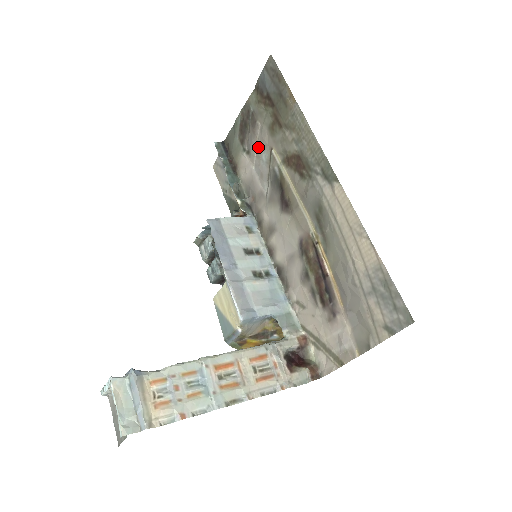
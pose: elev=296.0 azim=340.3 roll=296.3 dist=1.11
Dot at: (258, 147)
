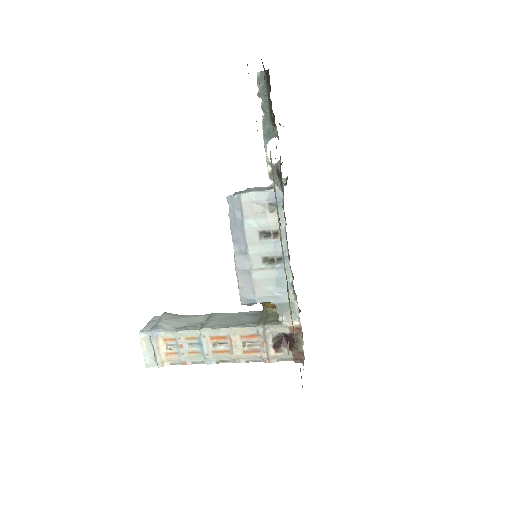
Dot at: occluded
